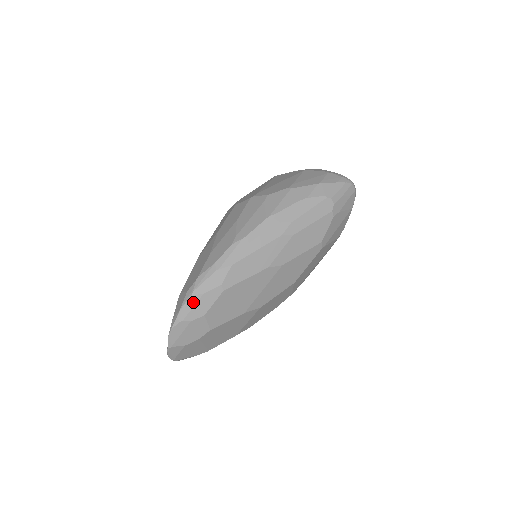
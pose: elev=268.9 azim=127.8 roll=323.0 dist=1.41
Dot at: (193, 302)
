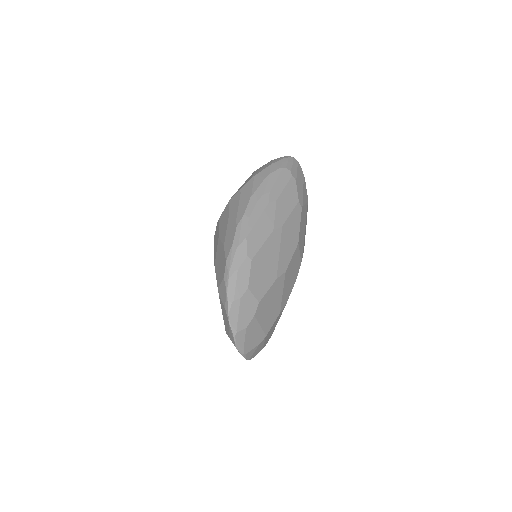
Dot at: (233, 281)
